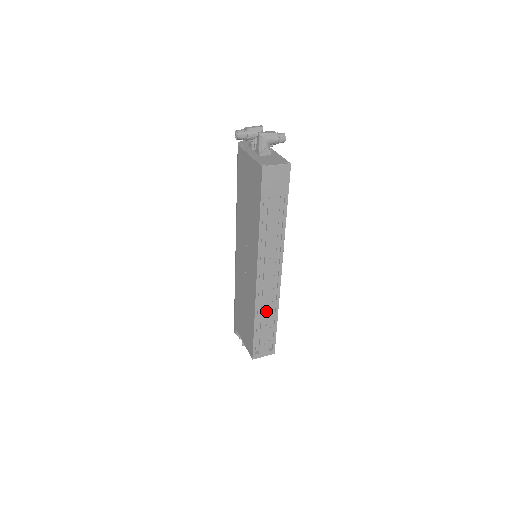
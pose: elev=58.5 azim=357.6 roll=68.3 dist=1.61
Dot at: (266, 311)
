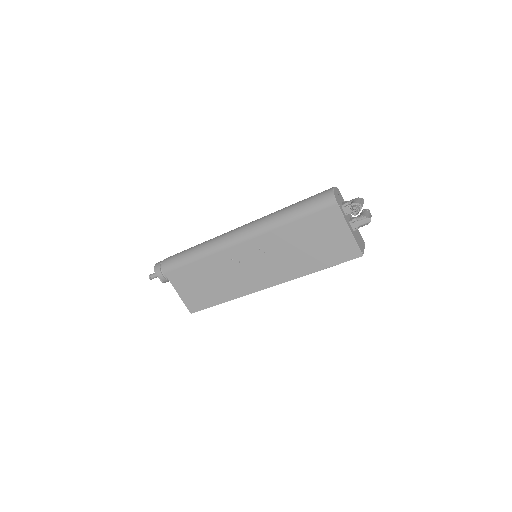
Dot at: occluded
